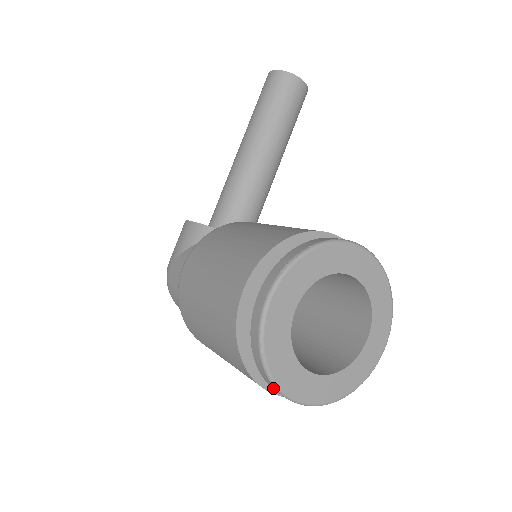
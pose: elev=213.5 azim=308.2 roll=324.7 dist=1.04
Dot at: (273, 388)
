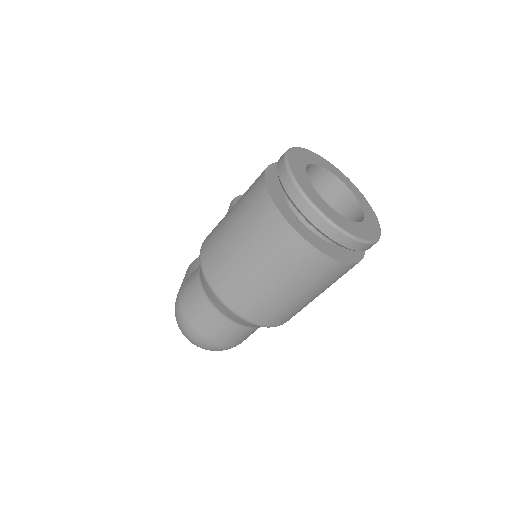
Dot at: (309, 213)
